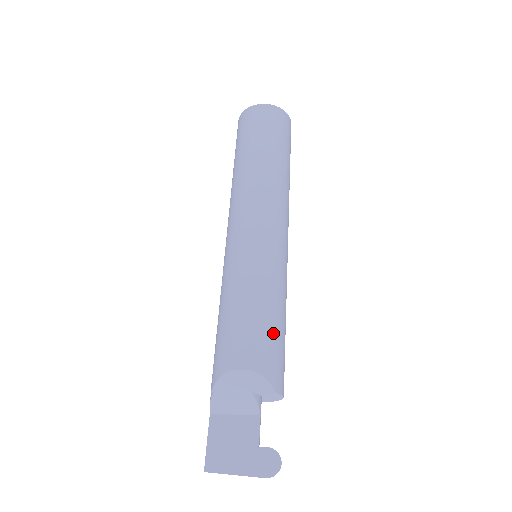
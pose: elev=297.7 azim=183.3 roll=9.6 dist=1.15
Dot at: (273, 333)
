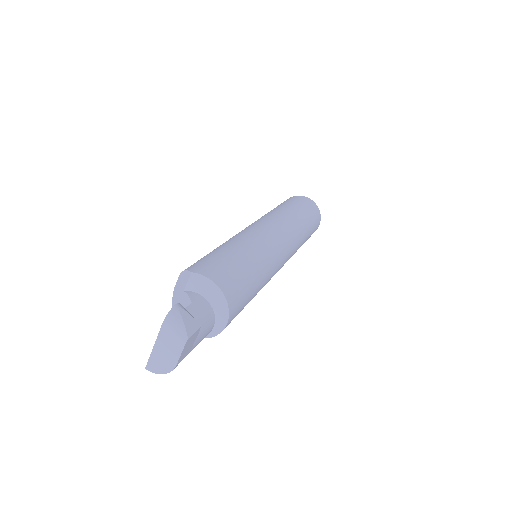
Dot at: (212, 254)
